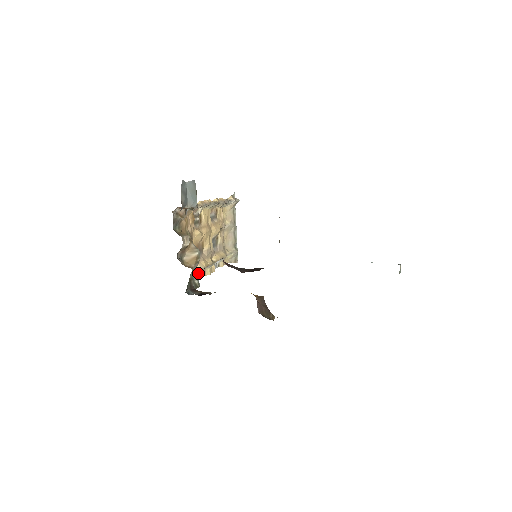
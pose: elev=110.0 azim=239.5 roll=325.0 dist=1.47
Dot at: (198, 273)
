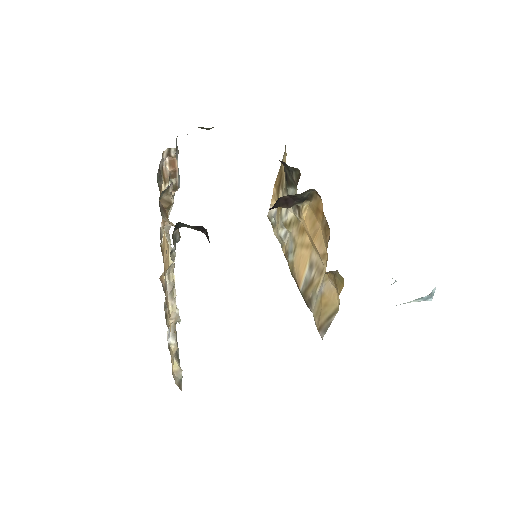
Dot at: (165, 281)
